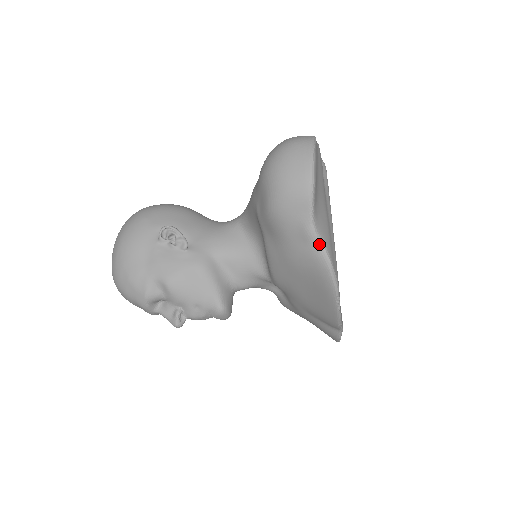
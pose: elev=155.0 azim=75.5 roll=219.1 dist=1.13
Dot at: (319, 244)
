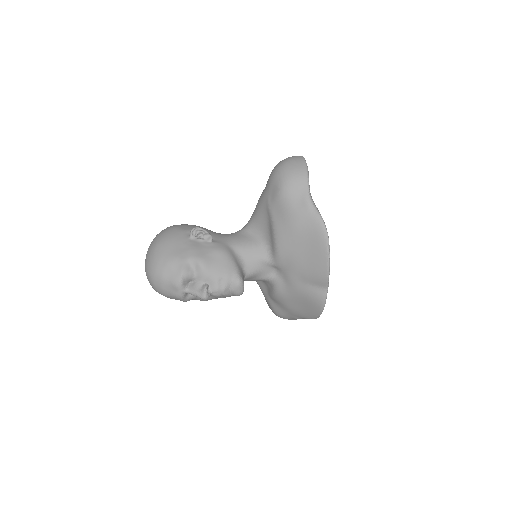
Dot at: (314, 208)
